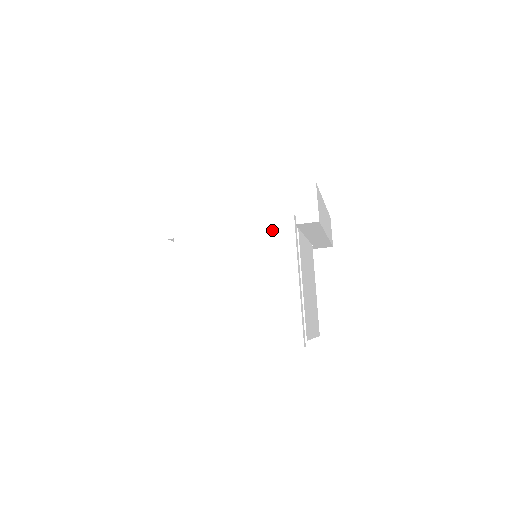
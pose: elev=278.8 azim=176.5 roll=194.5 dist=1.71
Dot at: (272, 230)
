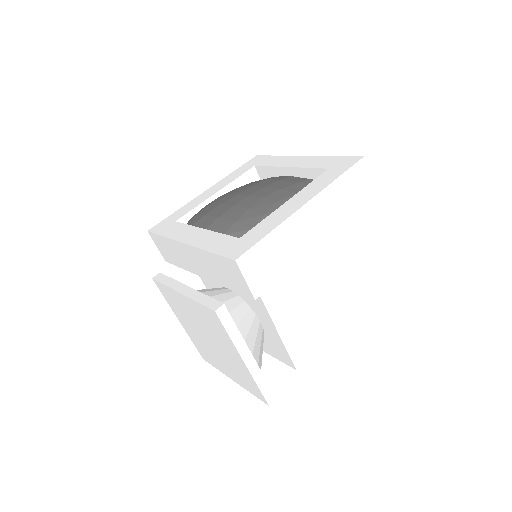
Dot at: (207, 315)
